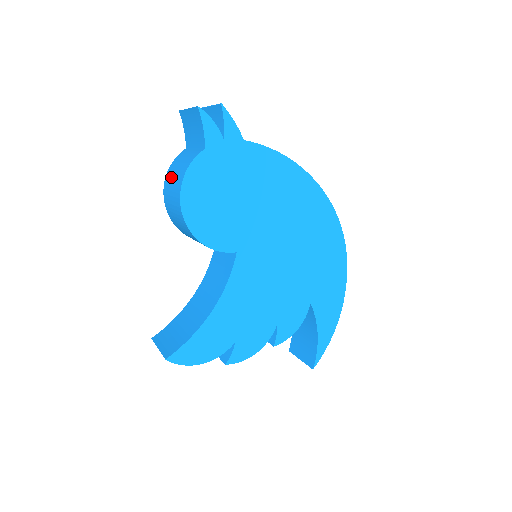
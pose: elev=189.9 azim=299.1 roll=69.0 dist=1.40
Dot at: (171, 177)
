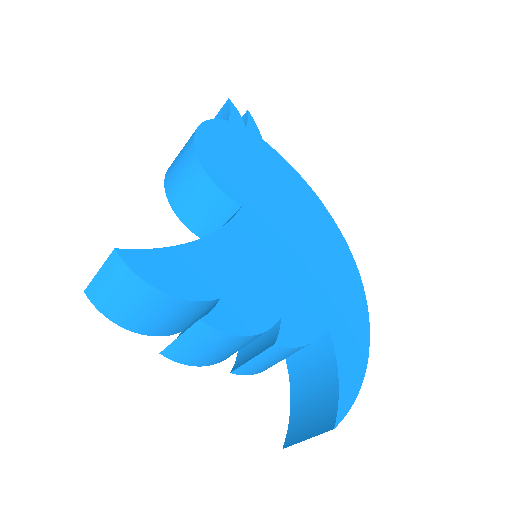
Dot at: occluded
